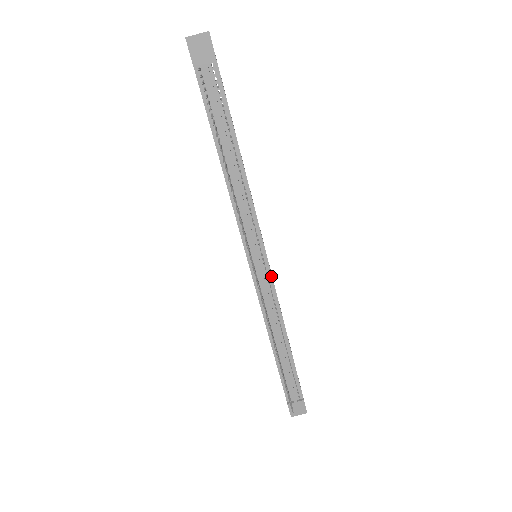
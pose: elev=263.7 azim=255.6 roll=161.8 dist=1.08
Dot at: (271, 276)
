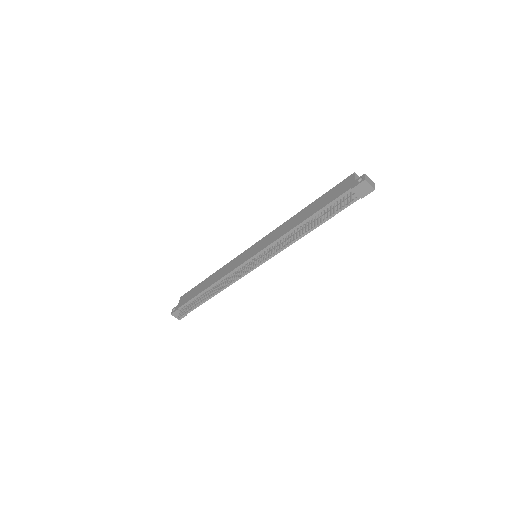
Dot at: occluded
